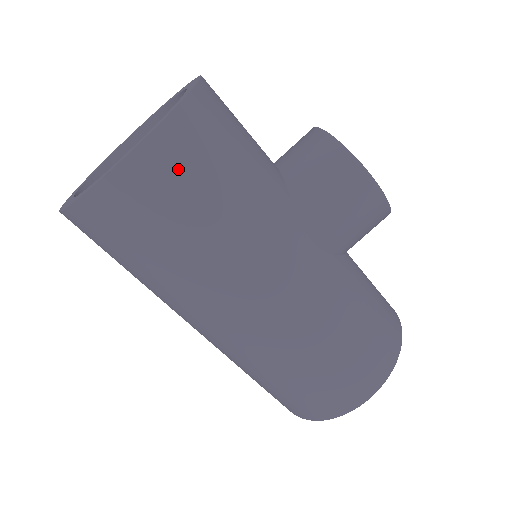
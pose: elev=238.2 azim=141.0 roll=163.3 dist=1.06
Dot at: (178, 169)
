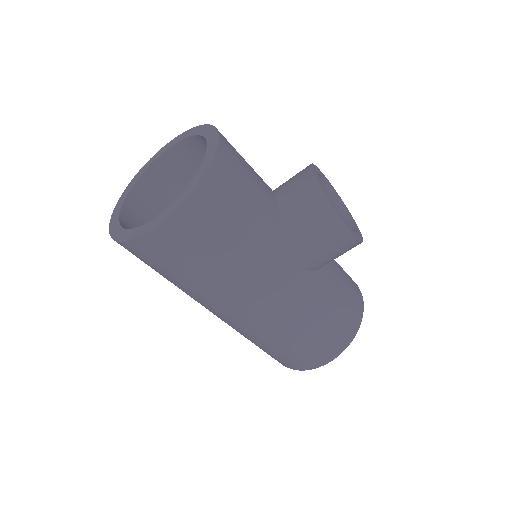
Dot at: (195, 231)
